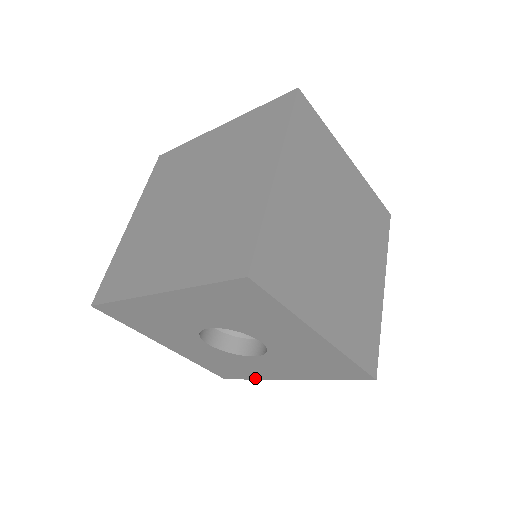
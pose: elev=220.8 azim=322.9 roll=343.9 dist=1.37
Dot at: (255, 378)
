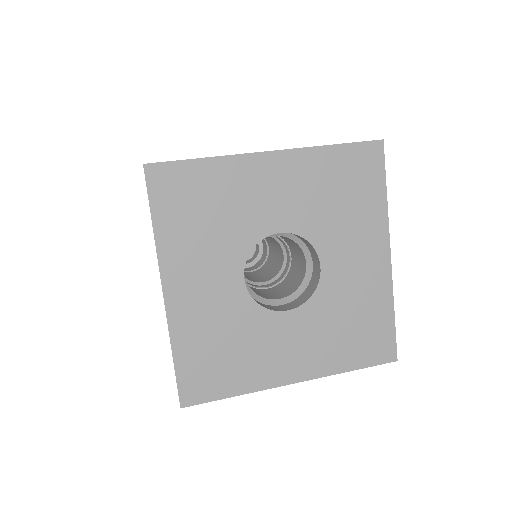
Dot at: (241, 391)
